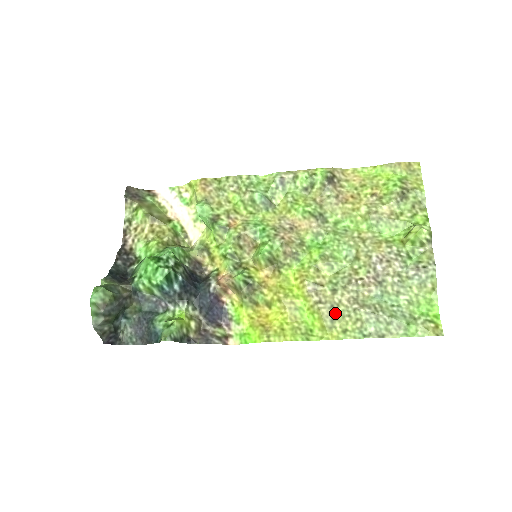
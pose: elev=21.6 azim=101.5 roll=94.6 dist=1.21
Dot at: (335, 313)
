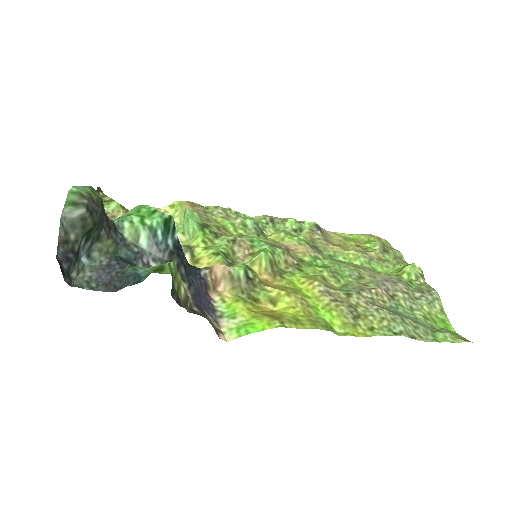
Dot at: (356, 312)
